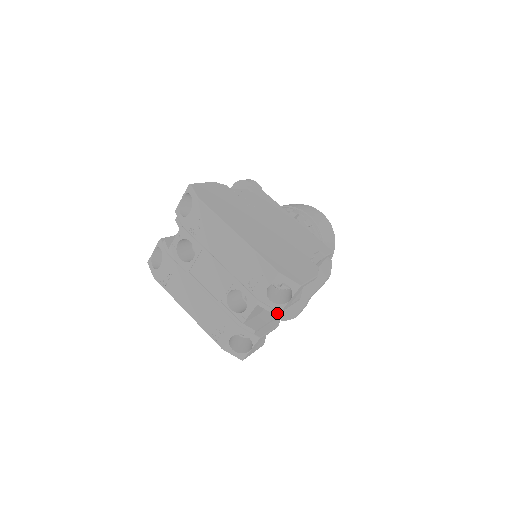
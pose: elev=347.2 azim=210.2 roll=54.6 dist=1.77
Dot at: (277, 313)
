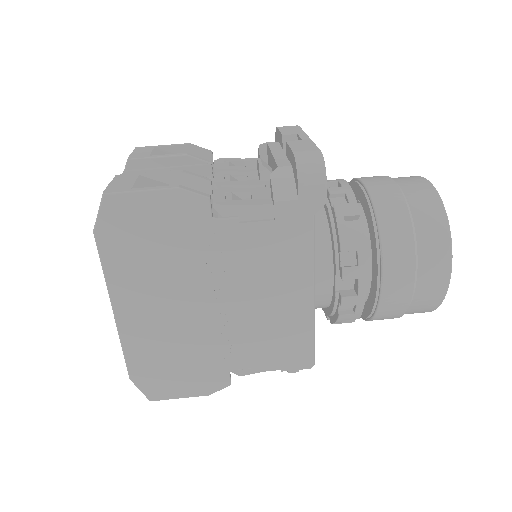
Dot at: occluded
